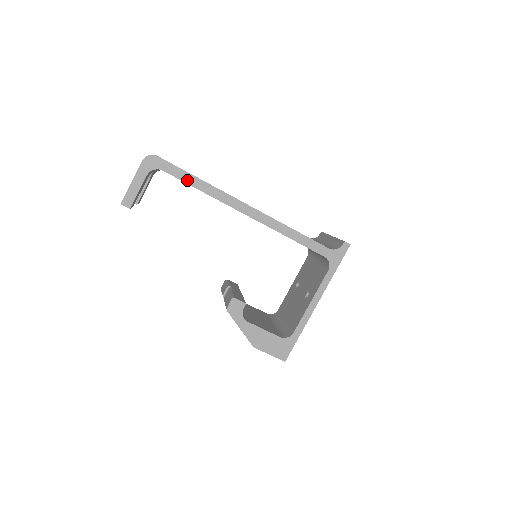
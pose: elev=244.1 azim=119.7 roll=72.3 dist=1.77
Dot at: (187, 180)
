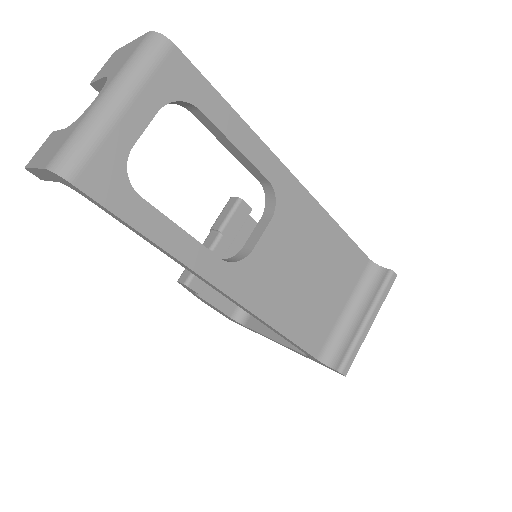
Dot at: (129, 227)
